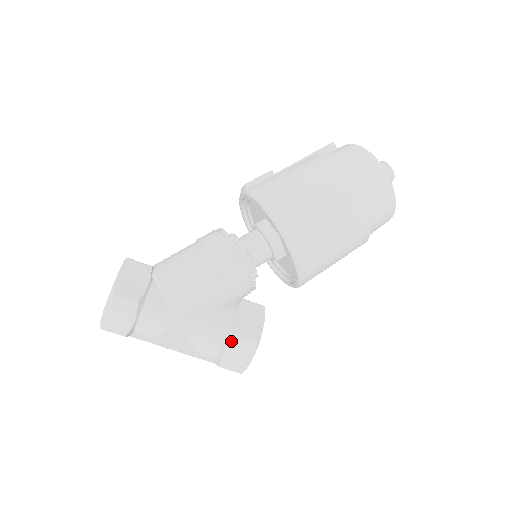
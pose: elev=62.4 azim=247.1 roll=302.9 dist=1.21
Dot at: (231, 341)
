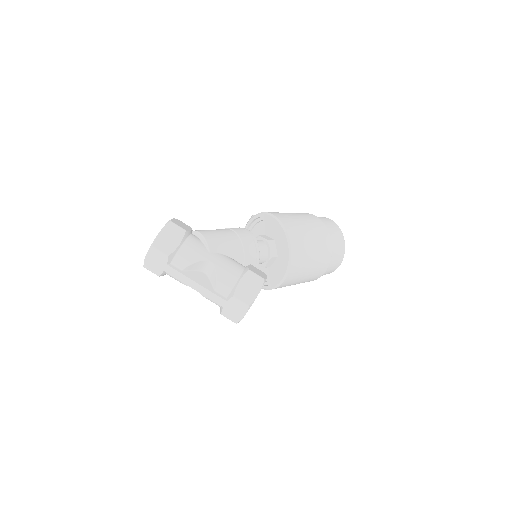
Dot at: (246, 274)
